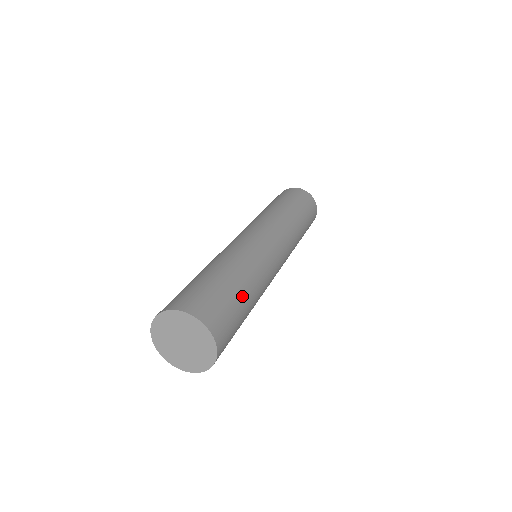
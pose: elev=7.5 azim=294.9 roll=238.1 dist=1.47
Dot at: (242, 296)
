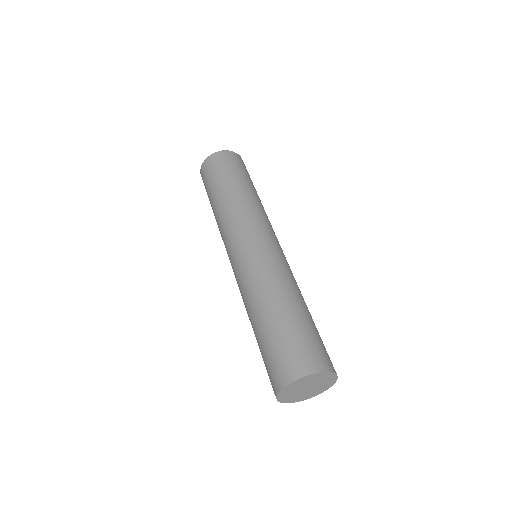
Dot at: occluded
